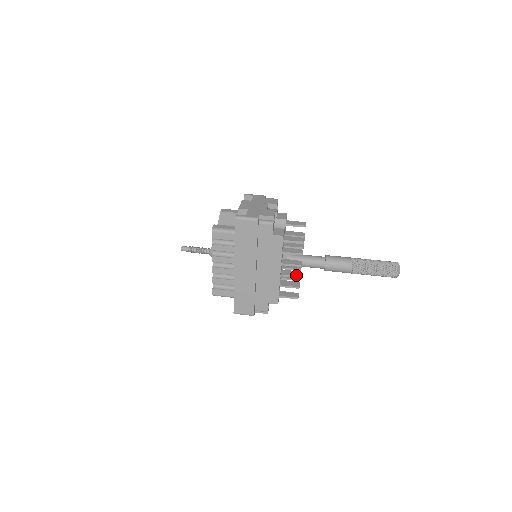
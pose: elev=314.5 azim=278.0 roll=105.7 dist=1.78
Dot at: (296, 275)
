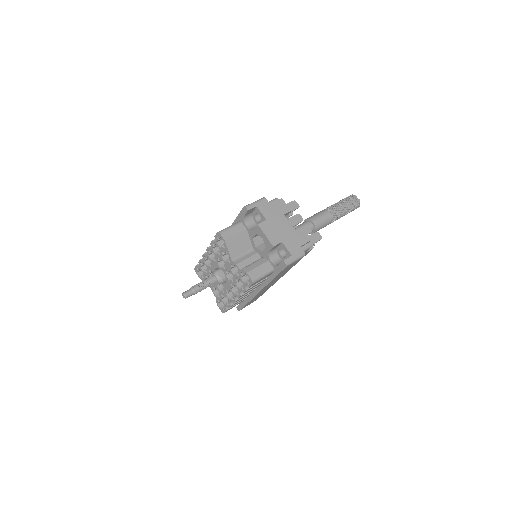
Dot at: occluded
